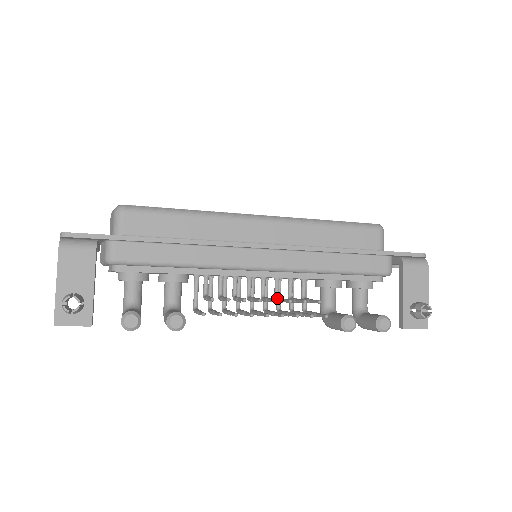
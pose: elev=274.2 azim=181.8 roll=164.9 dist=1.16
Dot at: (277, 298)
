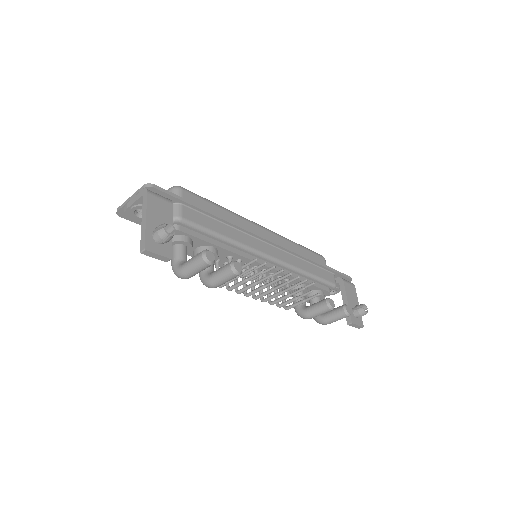
Dot at: (277, 285)
